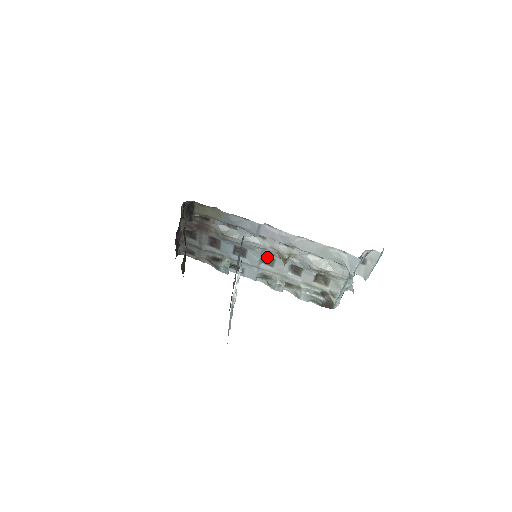
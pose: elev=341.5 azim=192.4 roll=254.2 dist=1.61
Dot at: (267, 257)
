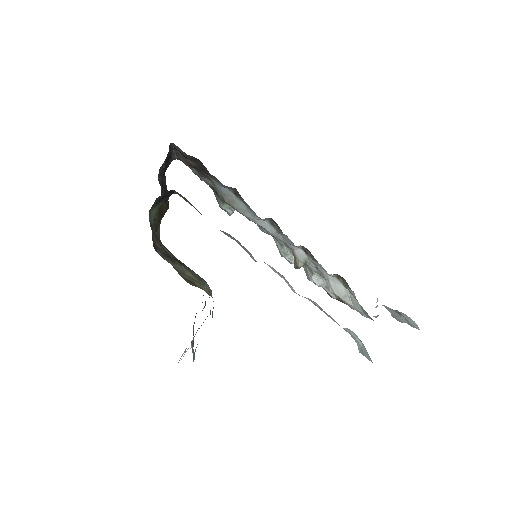
Dot at: occluded
